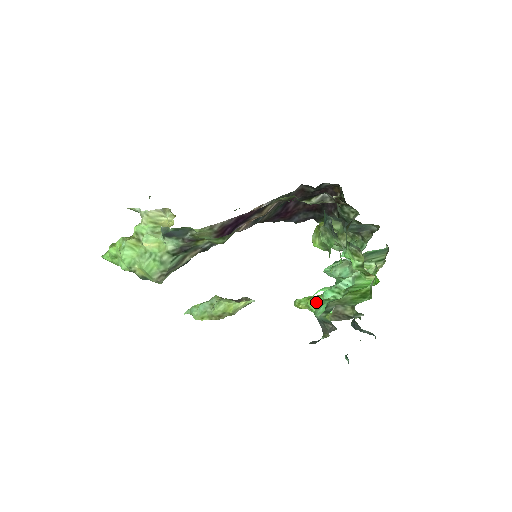
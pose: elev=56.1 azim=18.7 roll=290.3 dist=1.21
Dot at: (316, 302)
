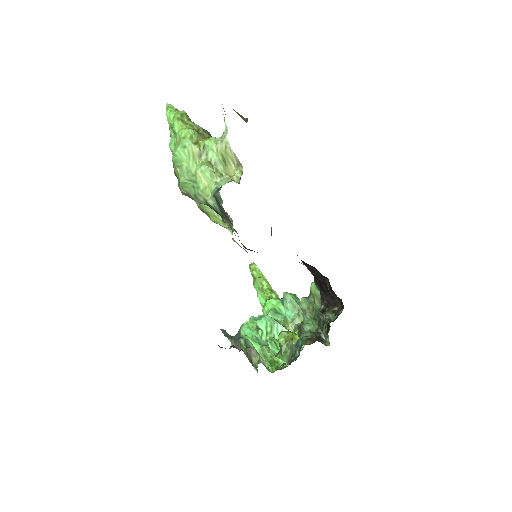
Dot at: (261, 285)
